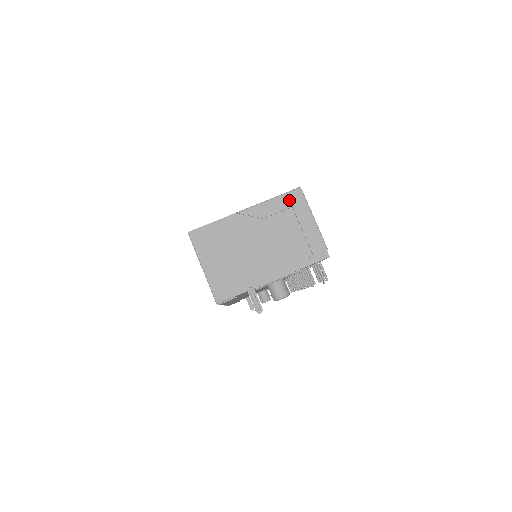
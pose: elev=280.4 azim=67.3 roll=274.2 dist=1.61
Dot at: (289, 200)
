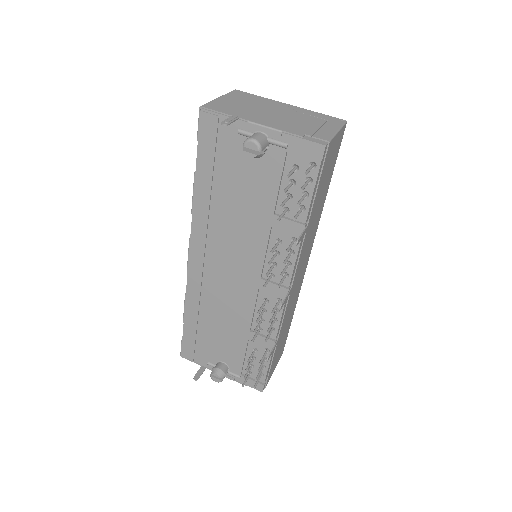
Dot at: (329, 118)
